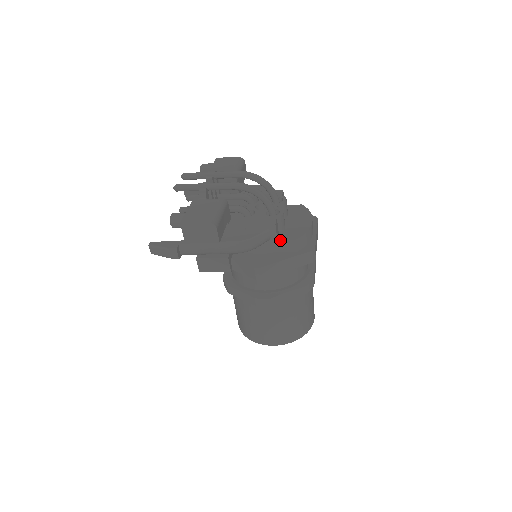
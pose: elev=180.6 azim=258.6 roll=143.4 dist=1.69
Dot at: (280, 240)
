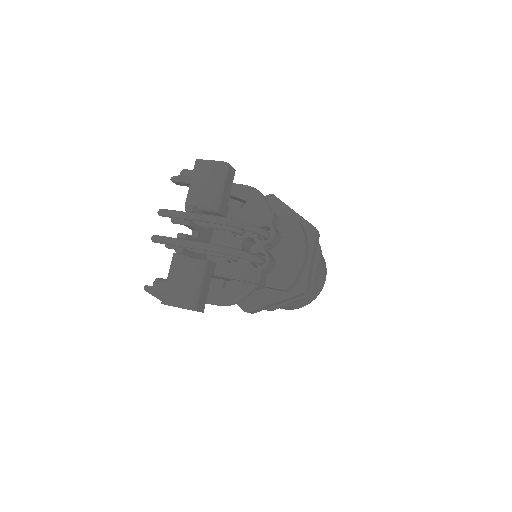
Dot at: (268, 287)
